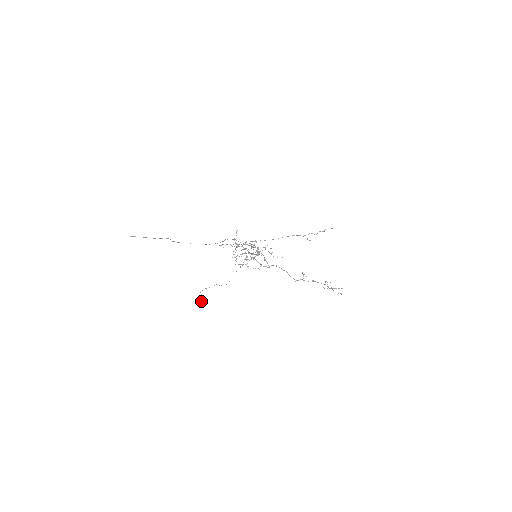
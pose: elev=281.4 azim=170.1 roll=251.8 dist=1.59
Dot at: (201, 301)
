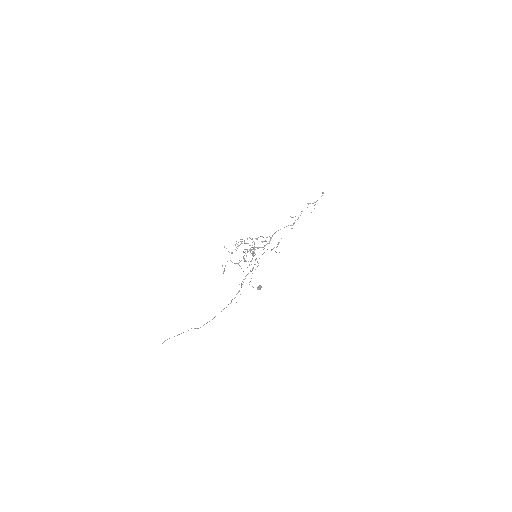
Dot at: (257, 287)
